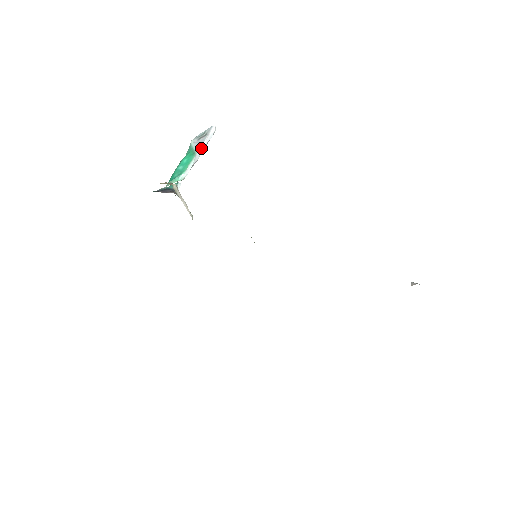
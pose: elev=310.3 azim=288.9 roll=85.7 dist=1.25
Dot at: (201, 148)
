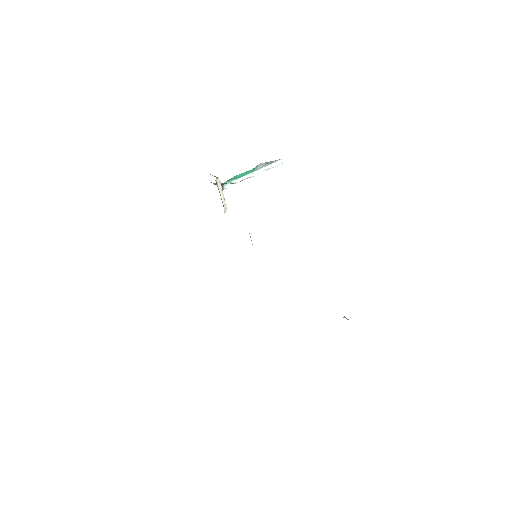
Dot at: (262, 169)
